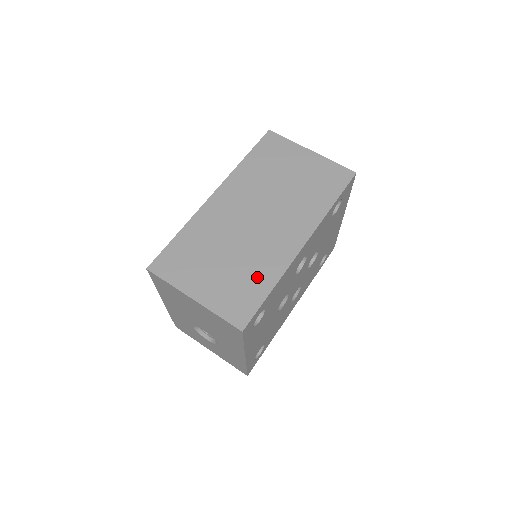
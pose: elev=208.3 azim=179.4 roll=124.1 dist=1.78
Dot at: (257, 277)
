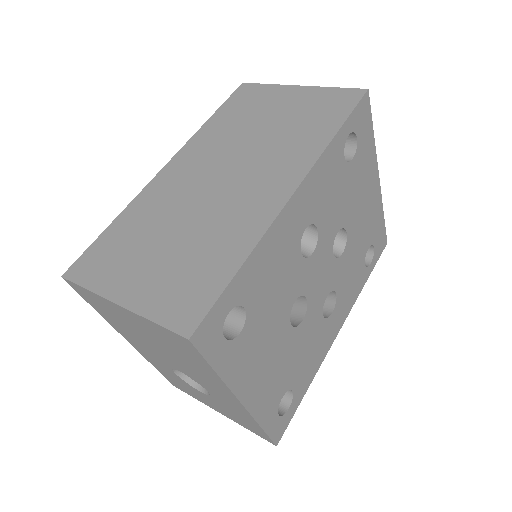
Dot at: (218, 253)
